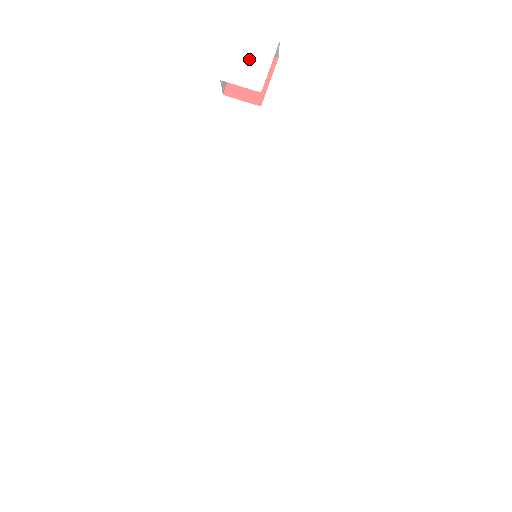
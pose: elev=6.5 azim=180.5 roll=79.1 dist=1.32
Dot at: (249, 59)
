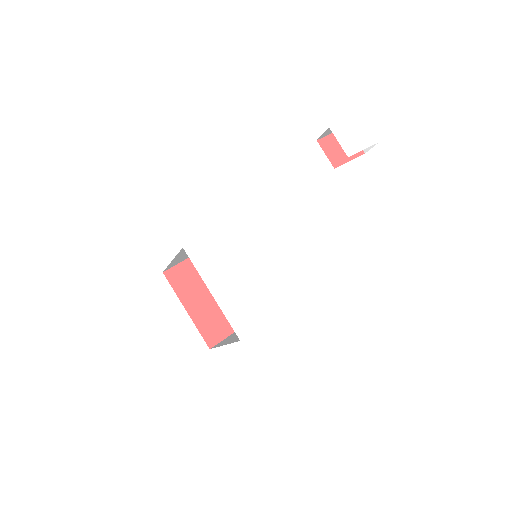
Dot at: (355, 134)
